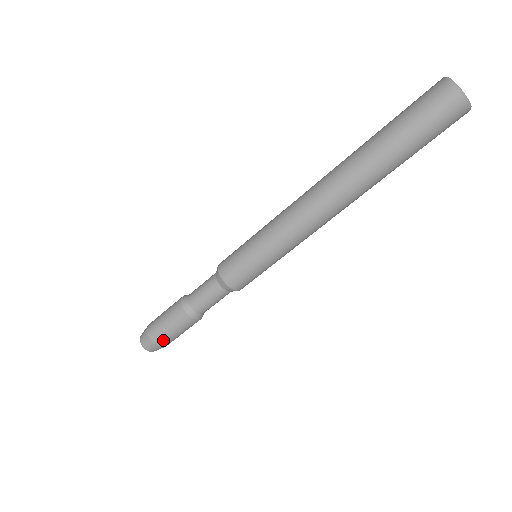
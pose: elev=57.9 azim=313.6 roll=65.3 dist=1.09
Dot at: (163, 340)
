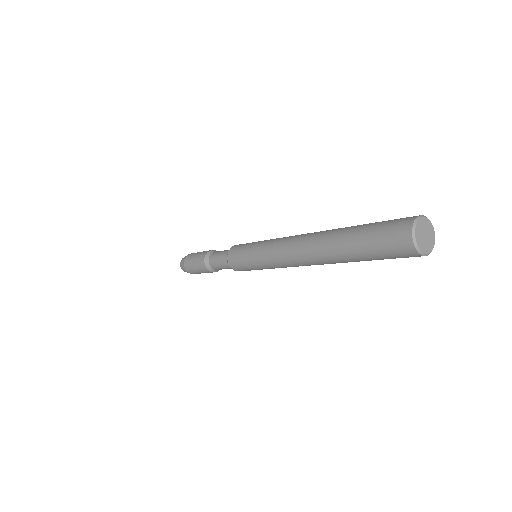
Dot at: occluded
